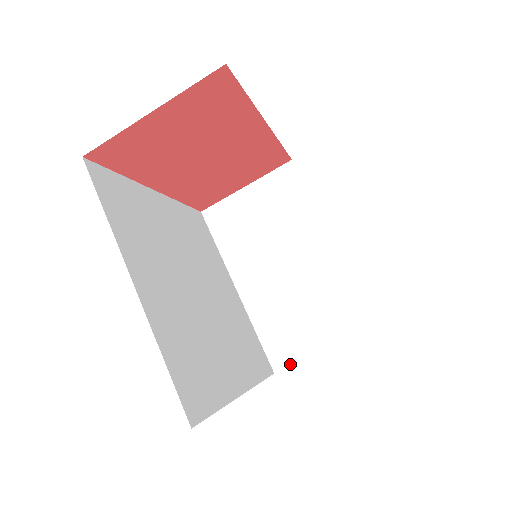
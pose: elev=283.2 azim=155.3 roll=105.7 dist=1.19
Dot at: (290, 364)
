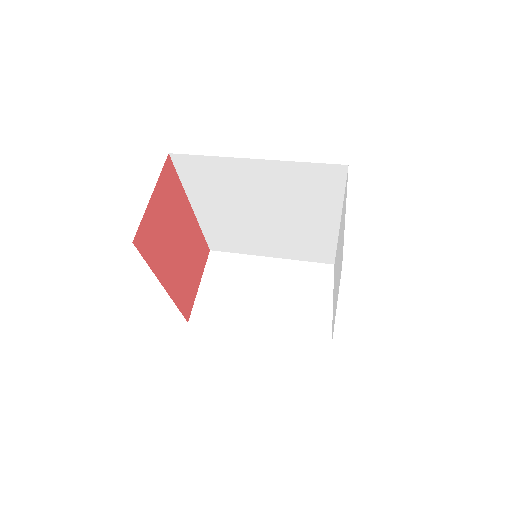
Dot at: occluded
